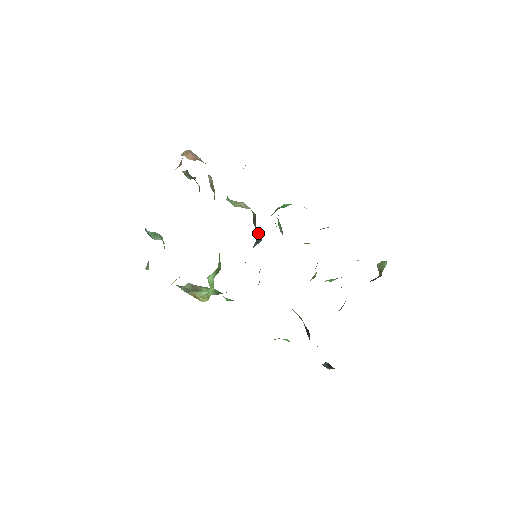
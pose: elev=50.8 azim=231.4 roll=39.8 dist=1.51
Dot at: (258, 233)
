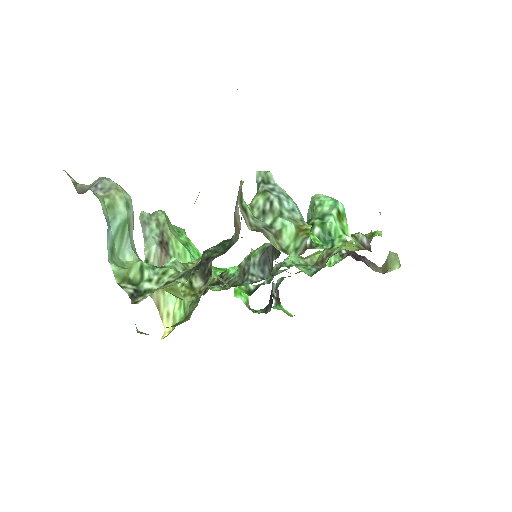
Dot at: (272, 254)
